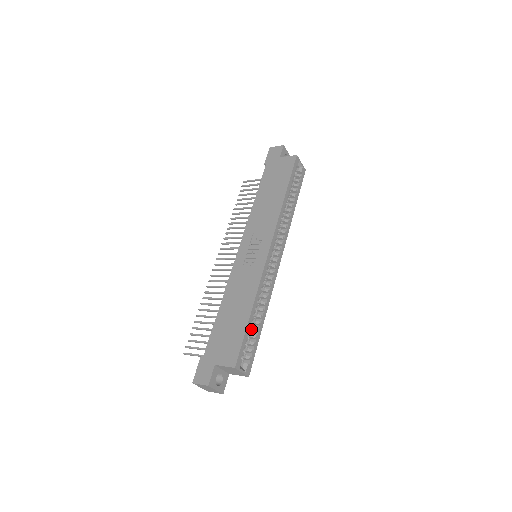
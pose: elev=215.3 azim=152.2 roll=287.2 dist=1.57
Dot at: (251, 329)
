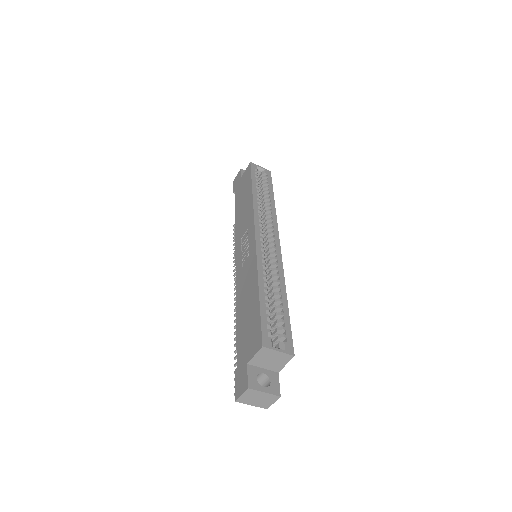
Dot at: (273, 310)
